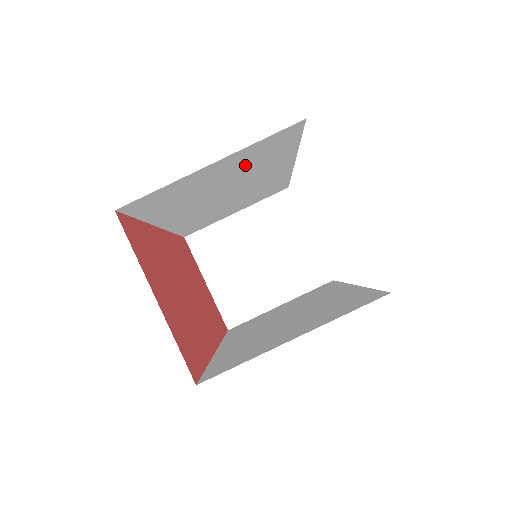
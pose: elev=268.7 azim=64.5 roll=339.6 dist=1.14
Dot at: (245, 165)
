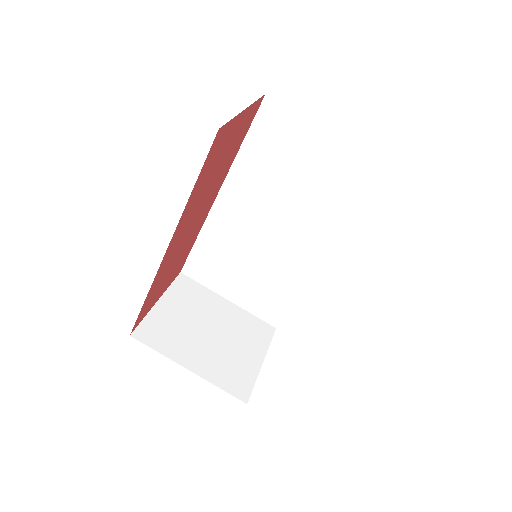
Dot at: (326, 182)
